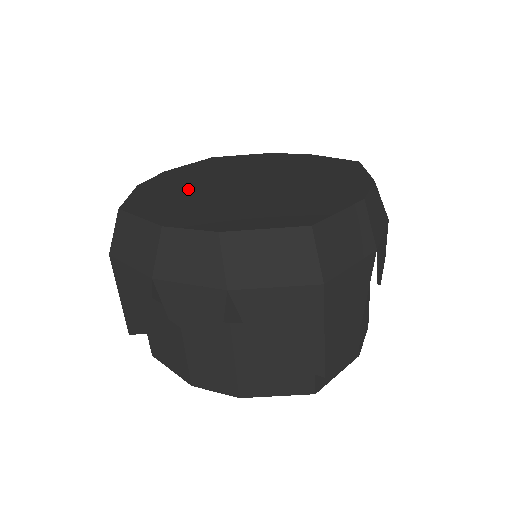
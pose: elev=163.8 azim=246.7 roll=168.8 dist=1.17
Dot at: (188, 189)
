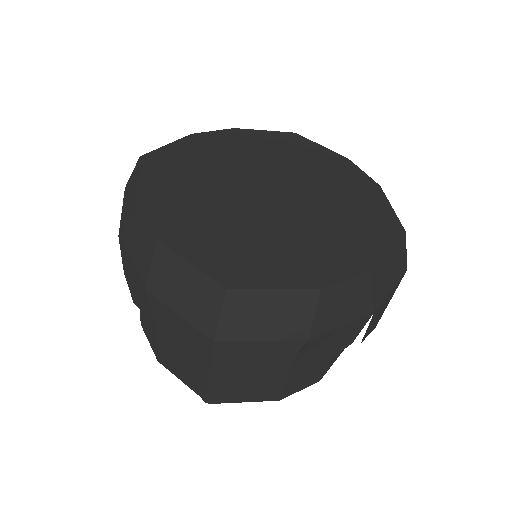
Dot at: (215, 166)
